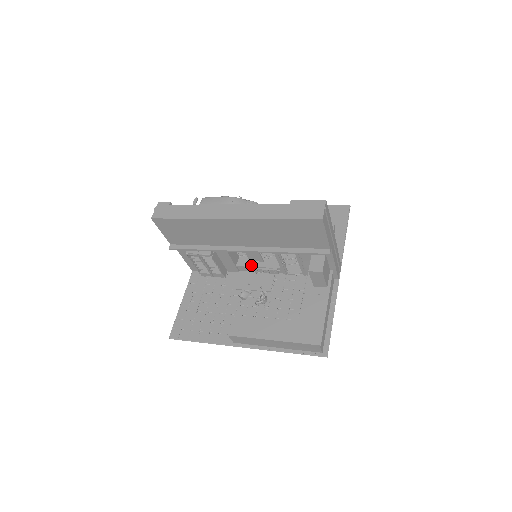
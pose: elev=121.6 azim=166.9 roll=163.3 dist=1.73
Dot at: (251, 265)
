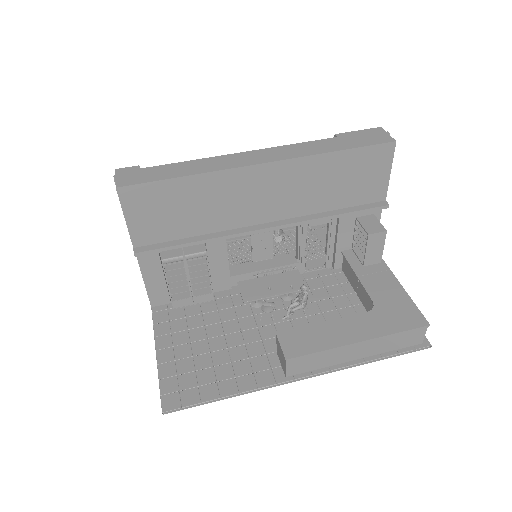
Dot at: (253, 270)
